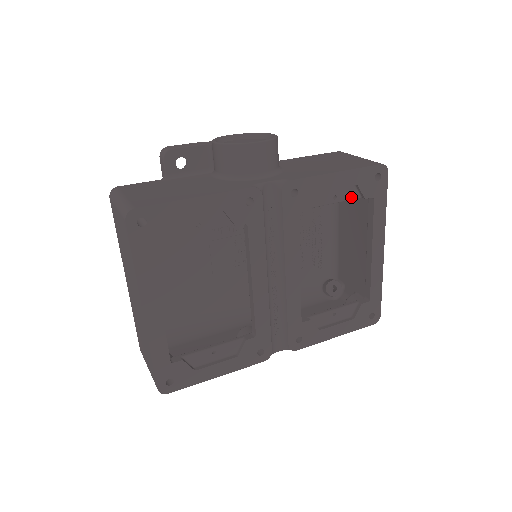
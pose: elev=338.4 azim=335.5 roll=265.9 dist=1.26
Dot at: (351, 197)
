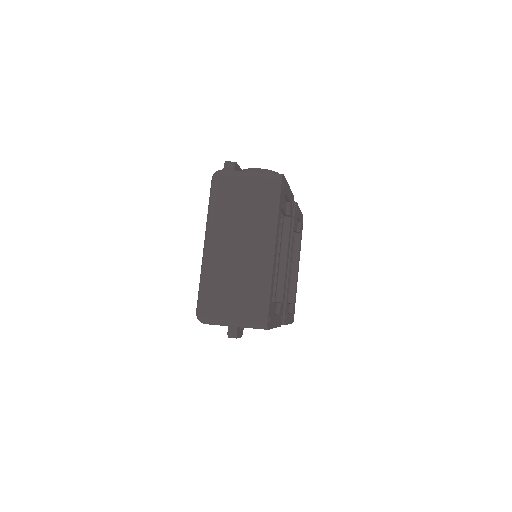
Dot at: (296, 229)
